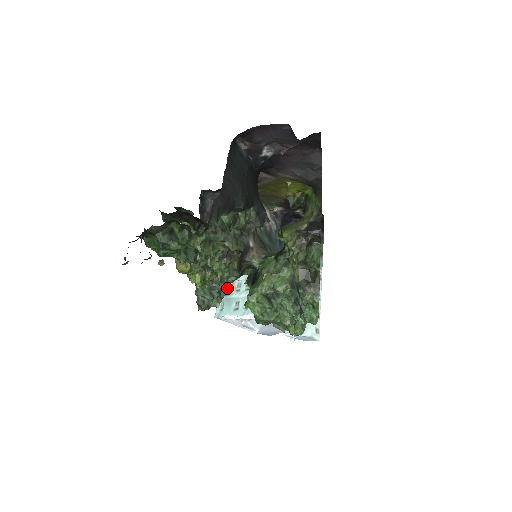
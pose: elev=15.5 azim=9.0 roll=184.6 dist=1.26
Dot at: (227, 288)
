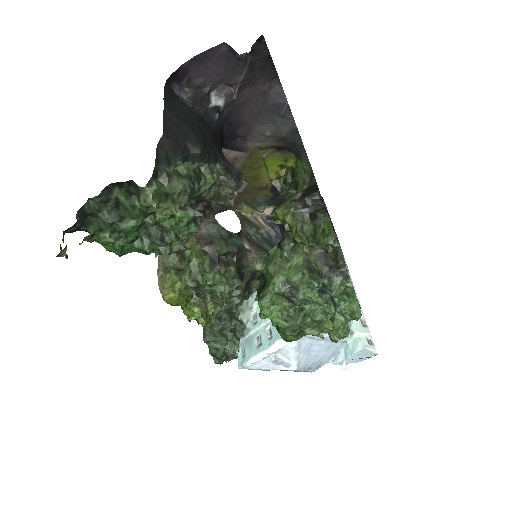
Dot at: (242, 325)
